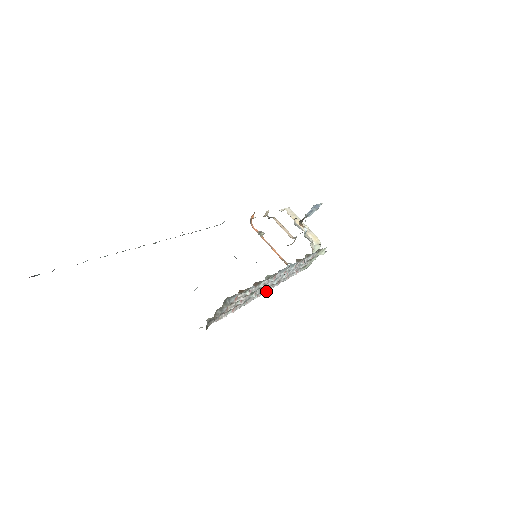
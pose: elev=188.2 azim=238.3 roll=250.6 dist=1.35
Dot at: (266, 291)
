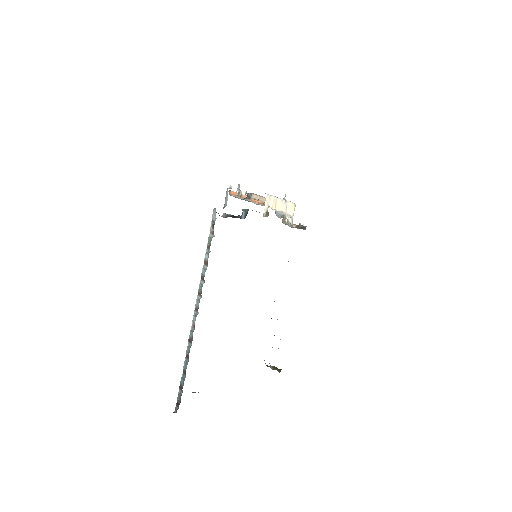
Dot at: occluded
